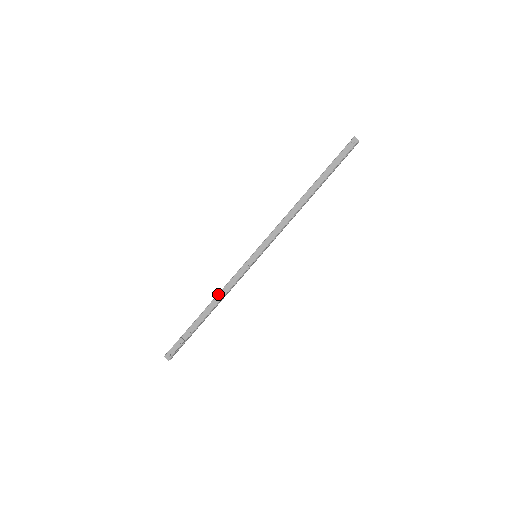
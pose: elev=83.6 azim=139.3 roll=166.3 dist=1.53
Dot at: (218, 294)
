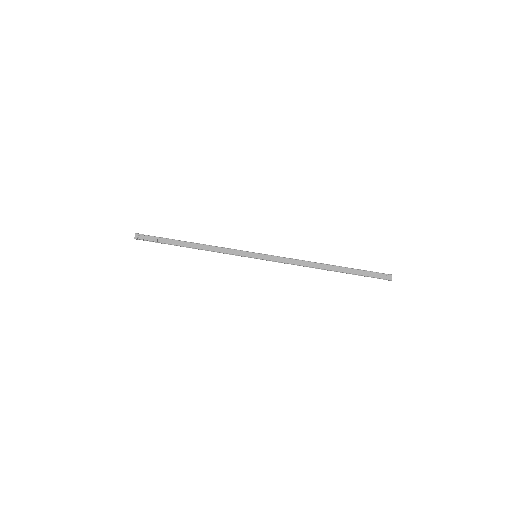
Dot at: (209, 245)
